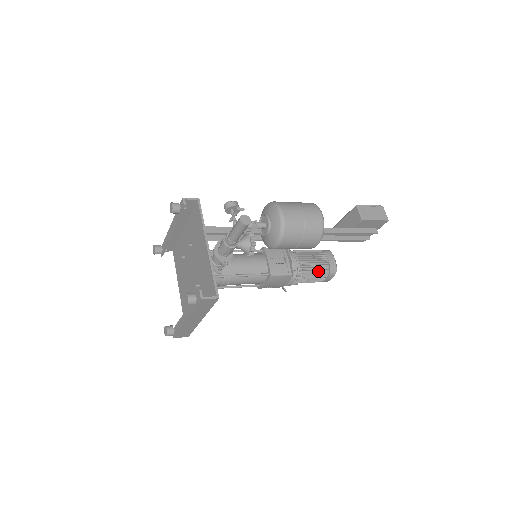
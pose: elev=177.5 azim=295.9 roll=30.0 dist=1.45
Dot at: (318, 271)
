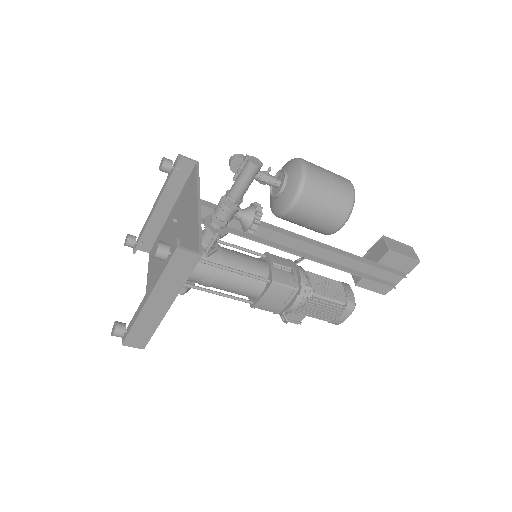
Dot at: (332, 299)
